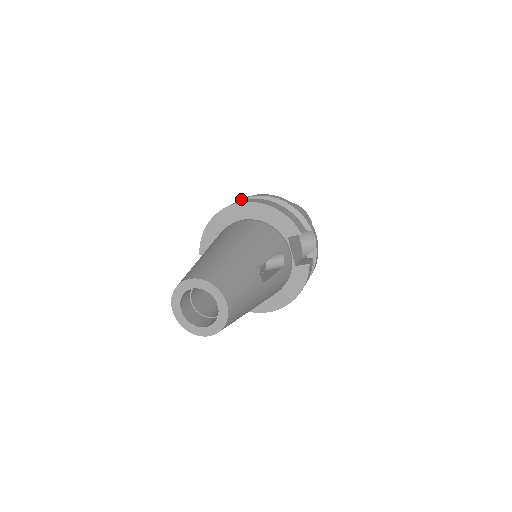
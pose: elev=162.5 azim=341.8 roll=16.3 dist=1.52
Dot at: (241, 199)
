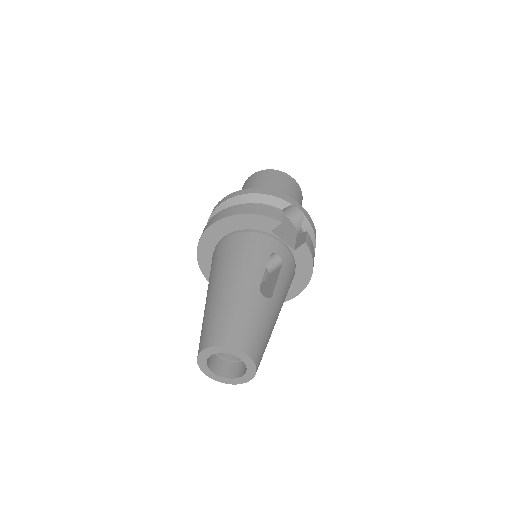
Dot at: (212, 212)
